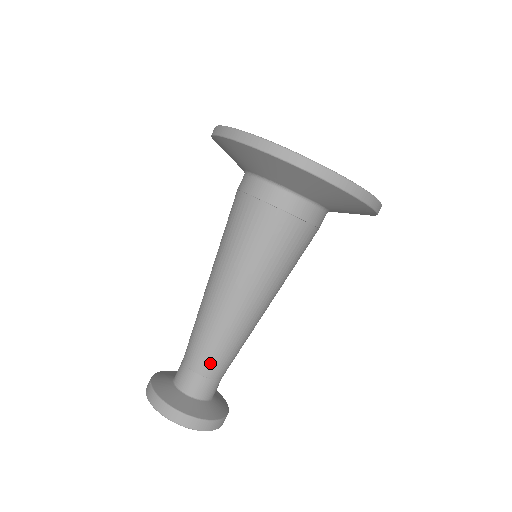
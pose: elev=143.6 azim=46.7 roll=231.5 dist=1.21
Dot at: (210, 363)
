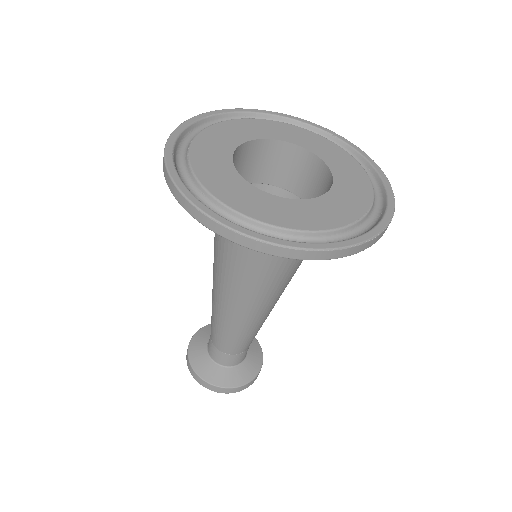
Dot at: (226, 346)
